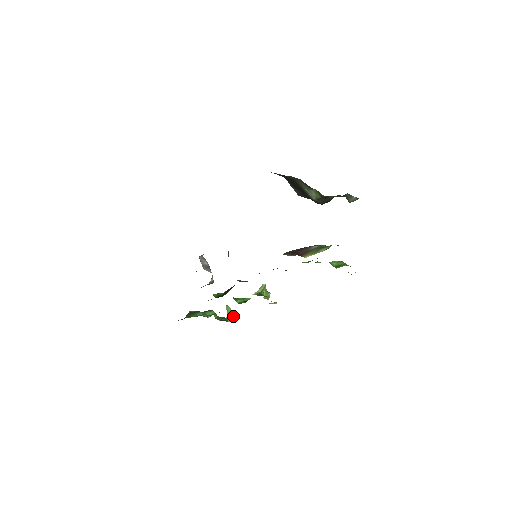
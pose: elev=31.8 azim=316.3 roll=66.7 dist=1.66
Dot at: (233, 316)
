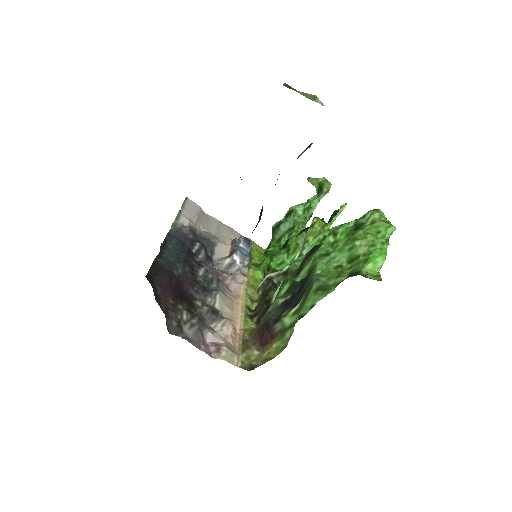
Dot at: (321, 191)
